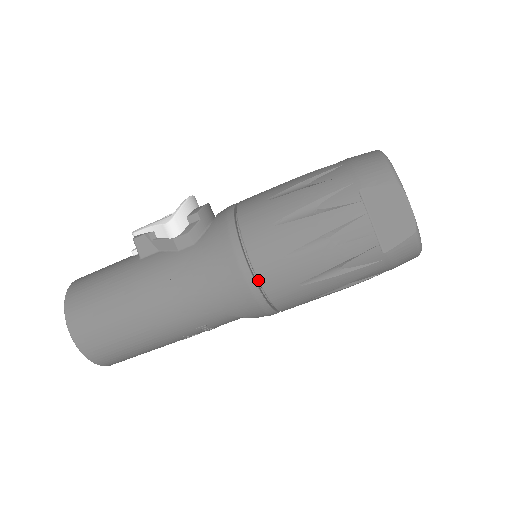
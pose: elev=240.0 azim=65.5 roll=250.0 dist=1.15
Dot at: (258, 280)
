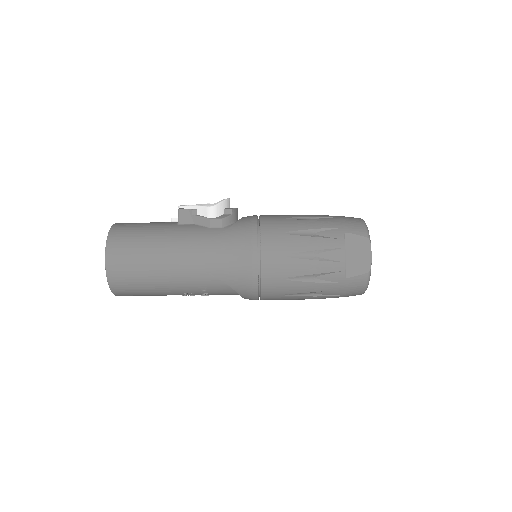
Dot at: (261, 264)
